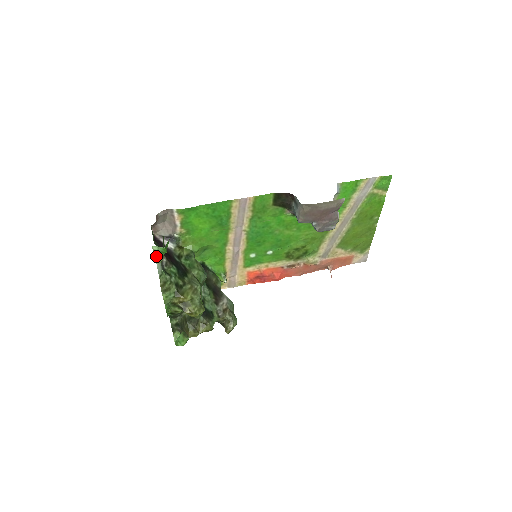
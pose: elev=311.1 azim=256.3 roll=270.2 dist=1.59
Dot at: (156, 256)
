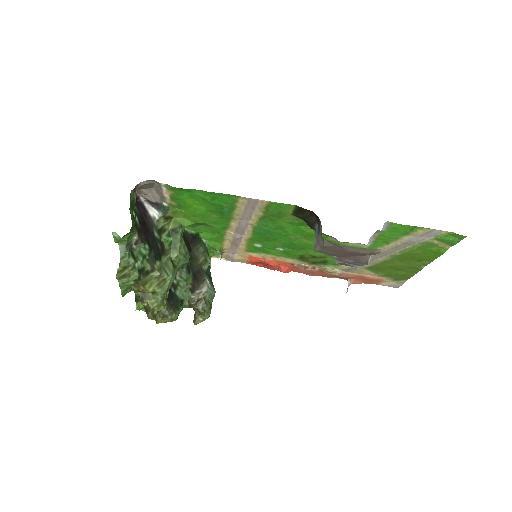
Dot at: (117, 241)
